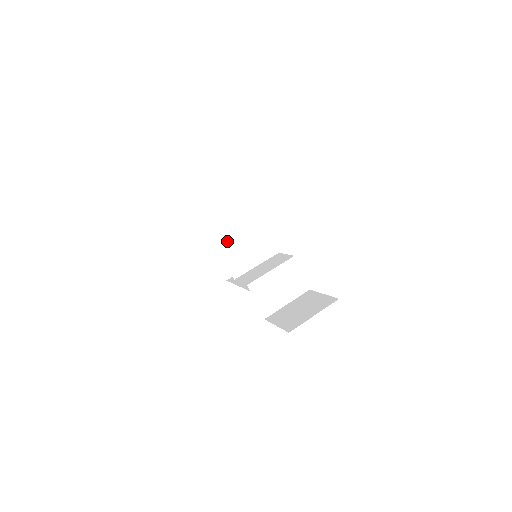
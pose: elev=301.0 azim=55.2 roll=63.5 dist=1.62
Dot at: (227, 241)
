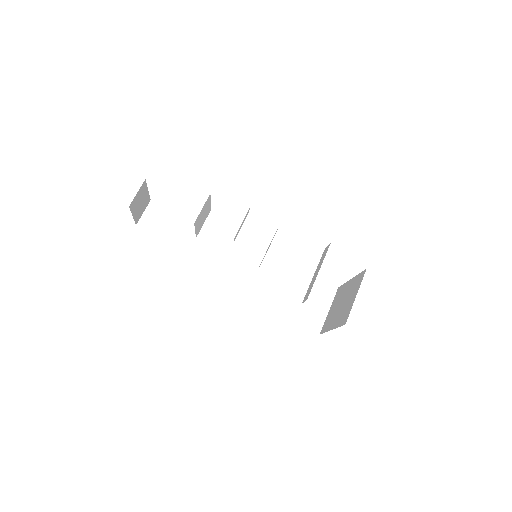
Dot at: occluded
